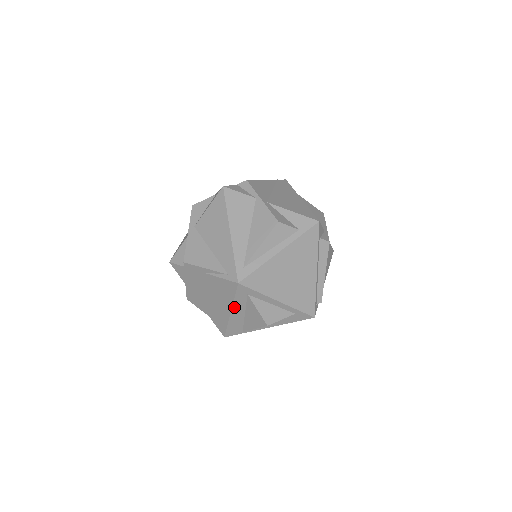
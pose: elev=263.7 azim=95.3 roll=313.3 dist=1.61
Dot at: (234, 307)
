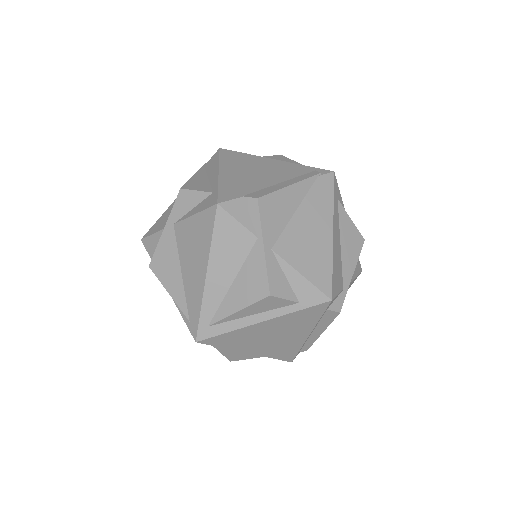
Dot at: occluded
